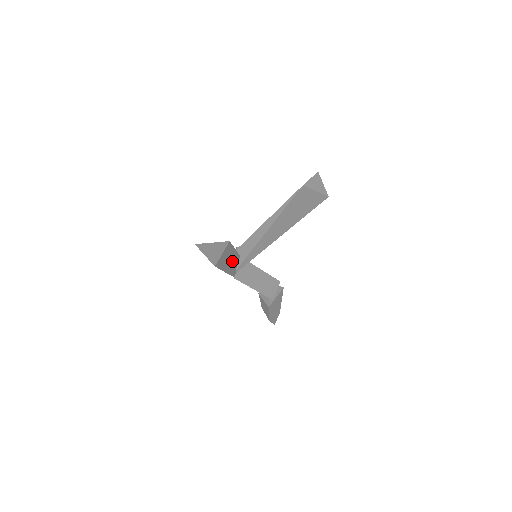
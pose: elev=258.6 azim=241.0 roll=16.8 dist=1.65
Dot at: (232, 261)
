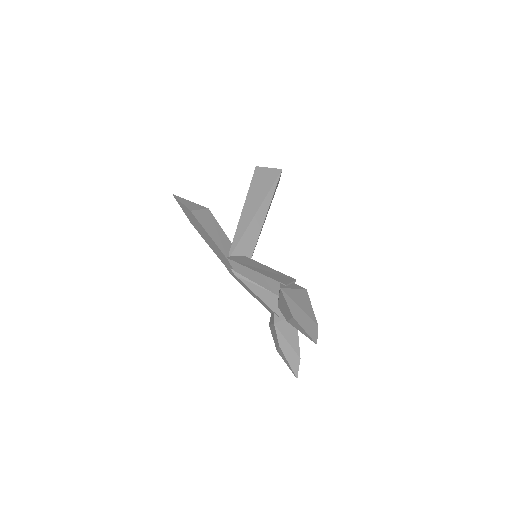
Dot at: (219, 235)
